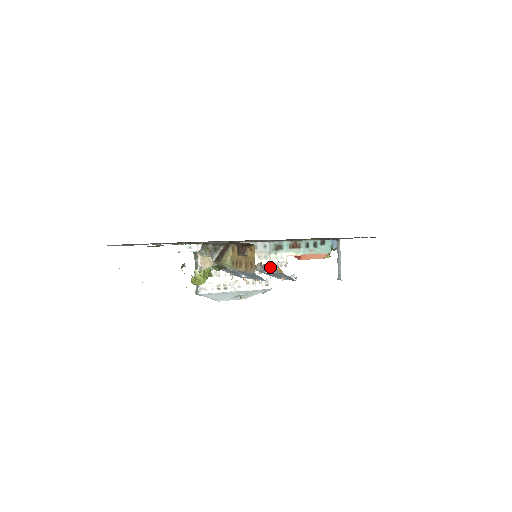
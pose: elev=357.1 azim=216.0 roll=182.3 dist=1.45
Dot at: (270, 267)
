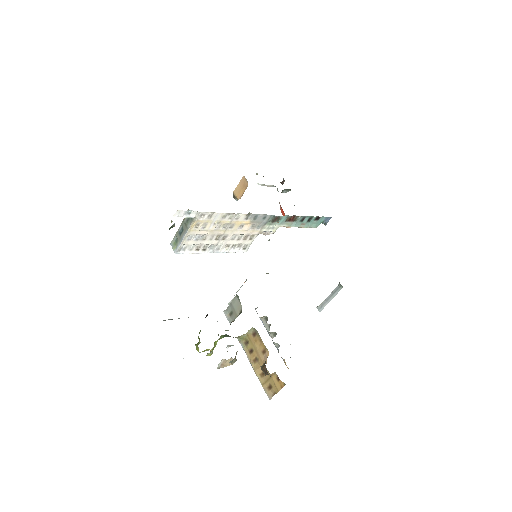
Dot at: (276, 343)
